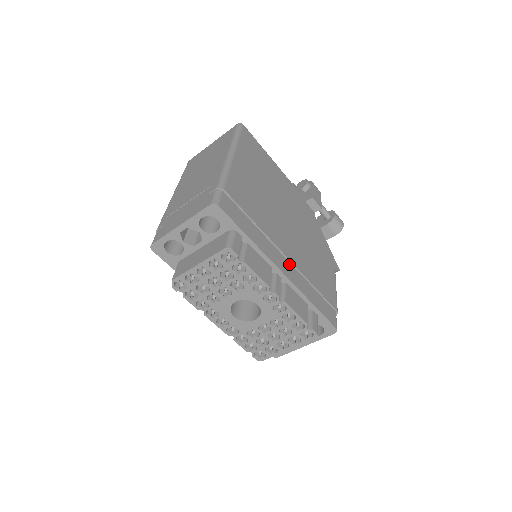
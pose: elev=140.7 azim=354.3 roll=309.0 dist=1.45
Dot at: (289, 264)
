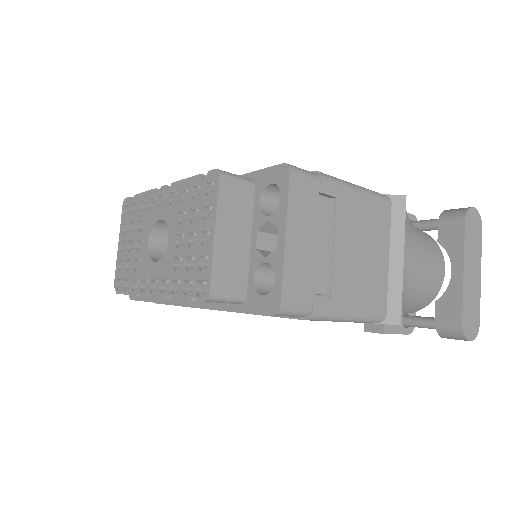
Dot at: occluded
